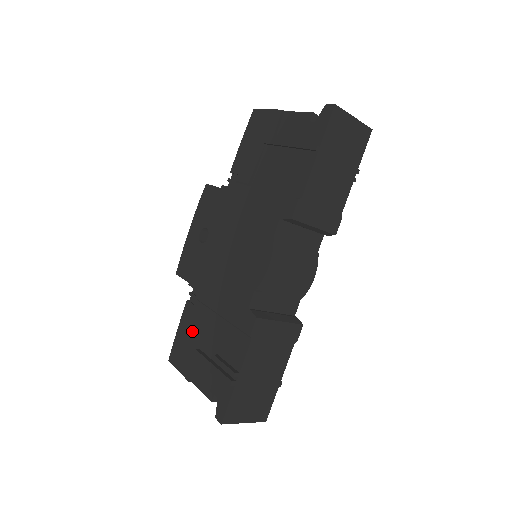
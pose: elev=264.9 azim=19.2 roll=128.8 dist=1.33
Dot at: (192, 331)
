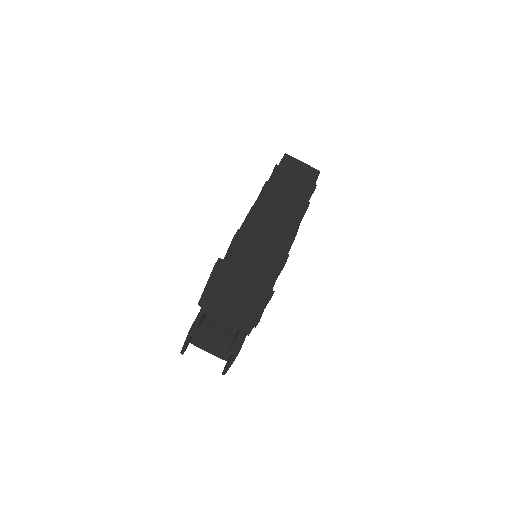
Dot at: occluded
